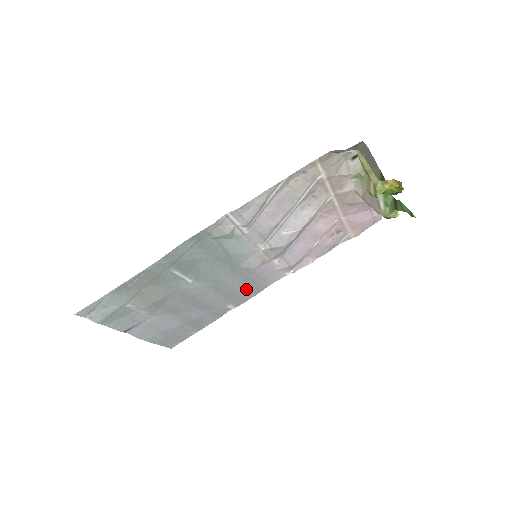
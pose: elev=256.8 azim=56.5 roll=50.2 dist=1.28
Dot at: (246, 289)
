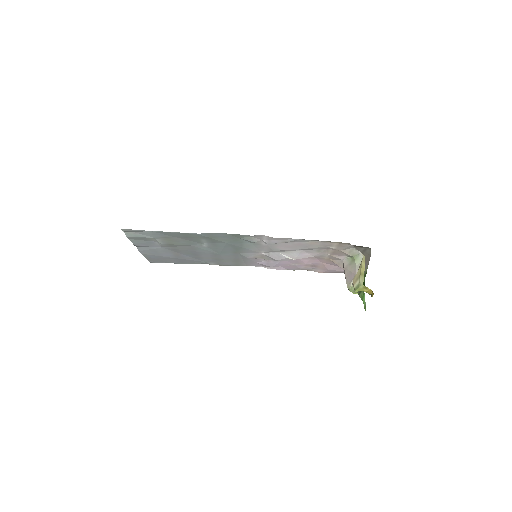
Dot at: (230, 262)
